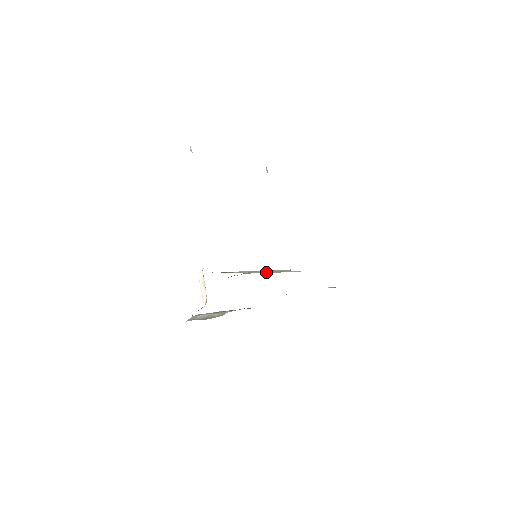
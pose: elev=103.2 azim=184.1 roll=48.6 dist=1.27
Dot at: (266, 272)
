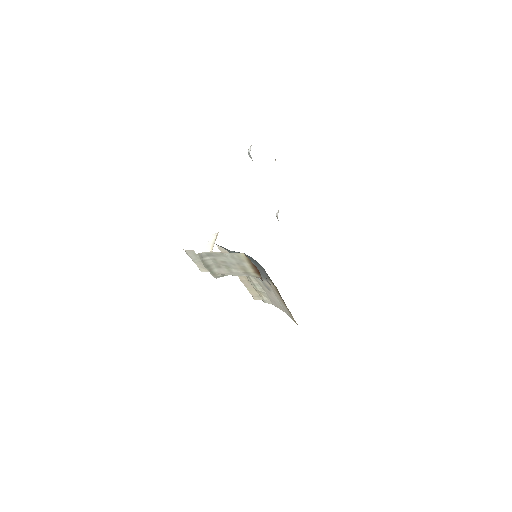
Dot at: (251, 278)
